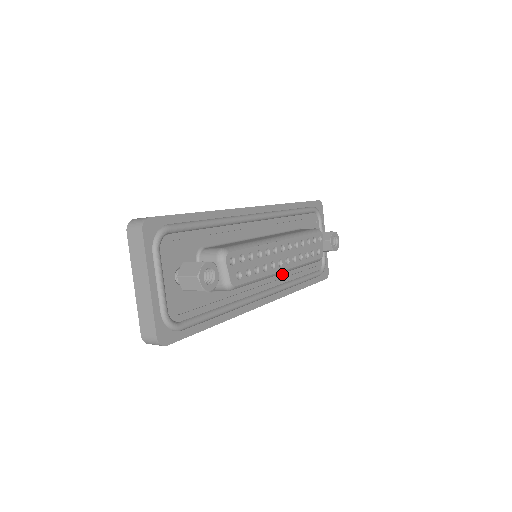
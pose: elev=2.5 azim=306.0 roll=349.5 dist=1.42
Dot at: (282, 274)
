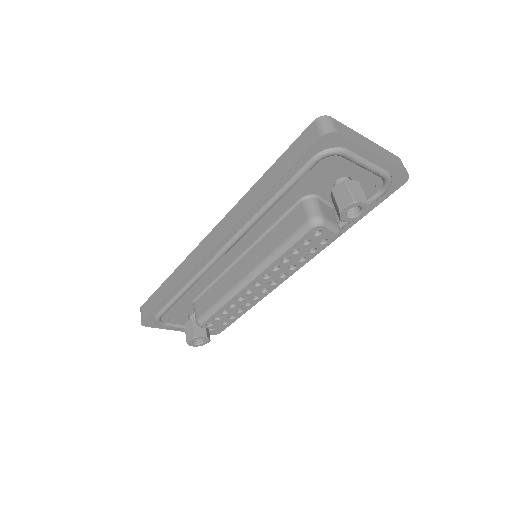
Dot at: occluded
